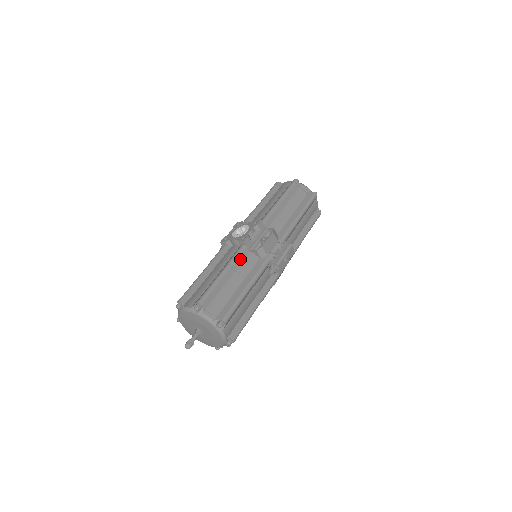
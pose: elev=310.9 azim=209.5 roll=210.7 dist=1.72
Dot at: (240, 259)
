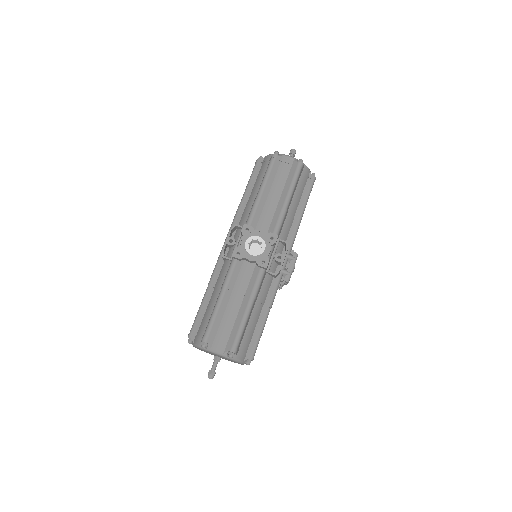
Dot at: (260, 287)
